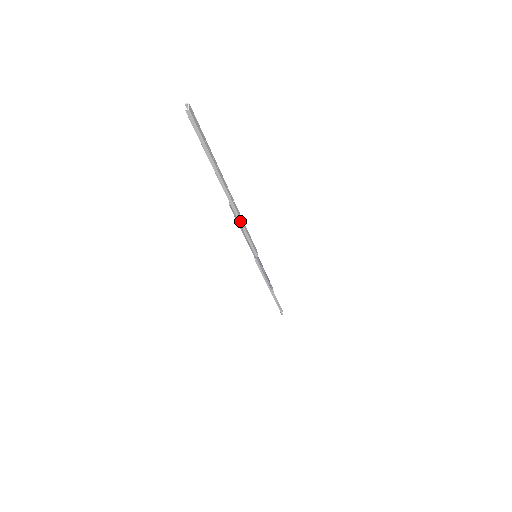
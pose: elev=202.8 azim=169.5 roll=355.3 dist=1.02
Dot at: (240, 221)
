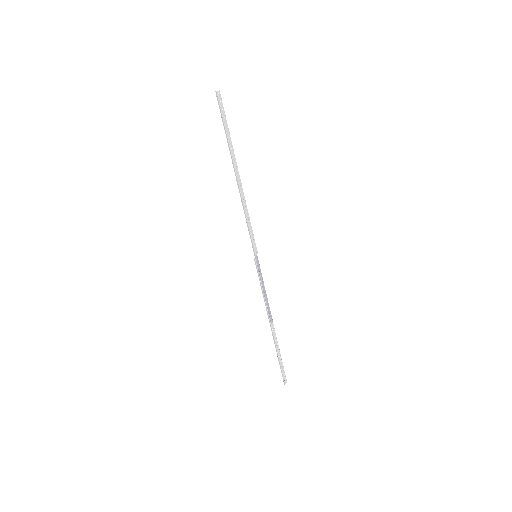
Dot at: (242, 200)
